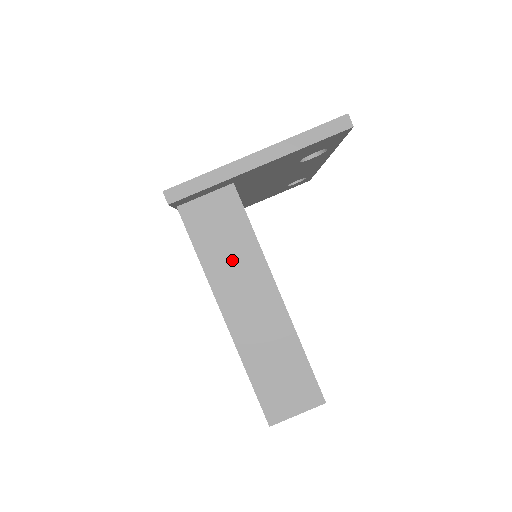
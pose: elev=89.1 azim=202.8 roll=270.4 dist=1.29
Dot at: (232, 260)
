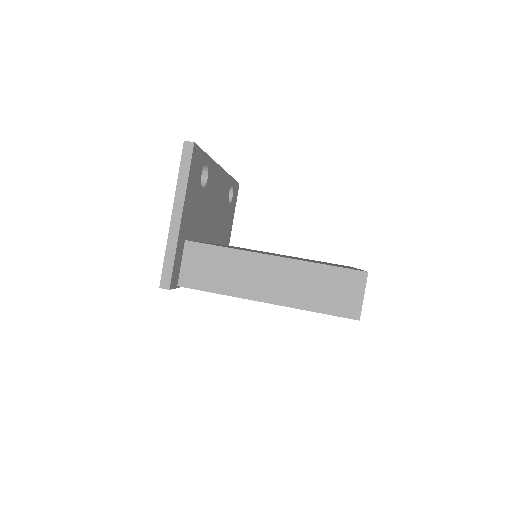
Dot at: (233, 273)
